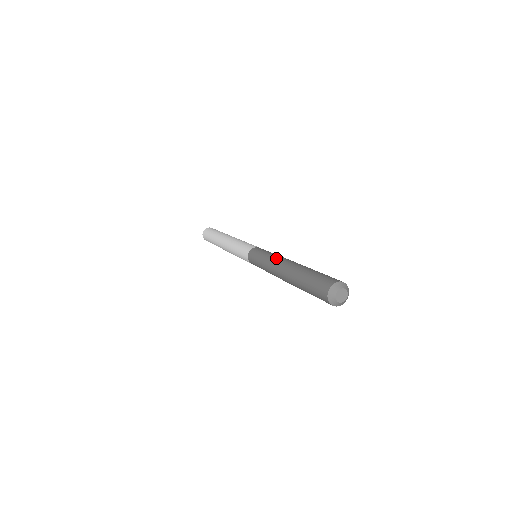
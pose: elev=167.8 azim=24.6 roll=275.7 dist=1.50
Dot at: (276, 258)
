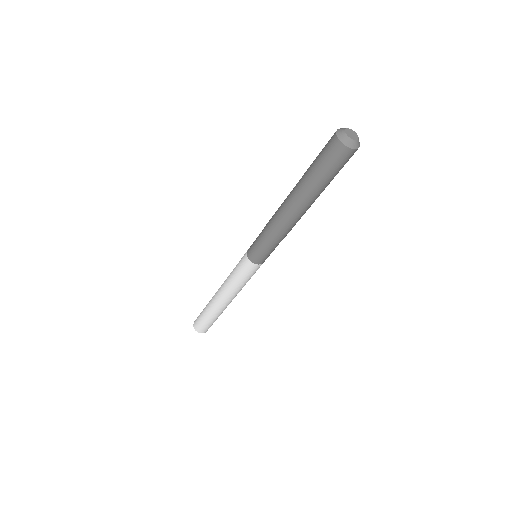
Dot at: occluded
